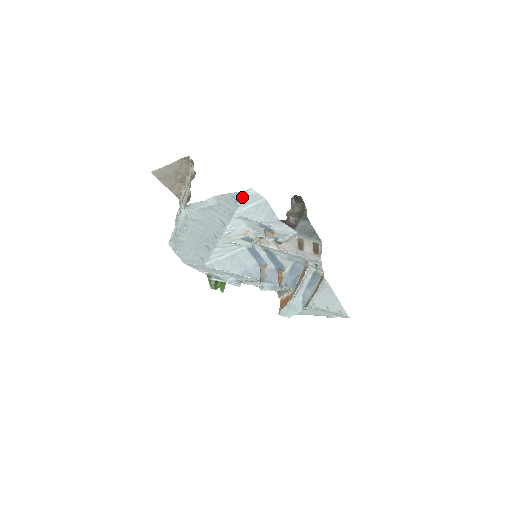
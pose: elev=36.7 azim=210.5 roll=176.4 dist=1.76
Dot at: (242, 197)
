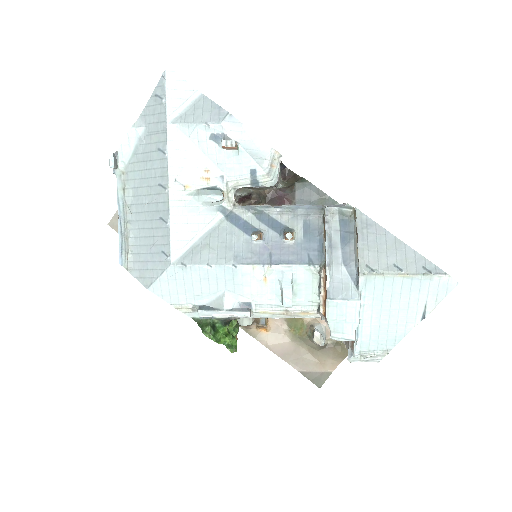
Dot at: (164, 86)
